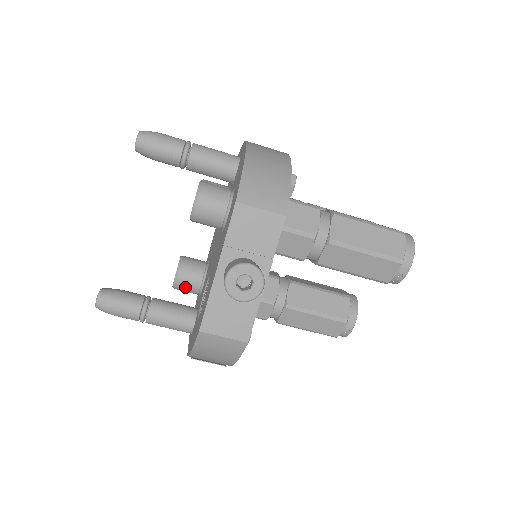
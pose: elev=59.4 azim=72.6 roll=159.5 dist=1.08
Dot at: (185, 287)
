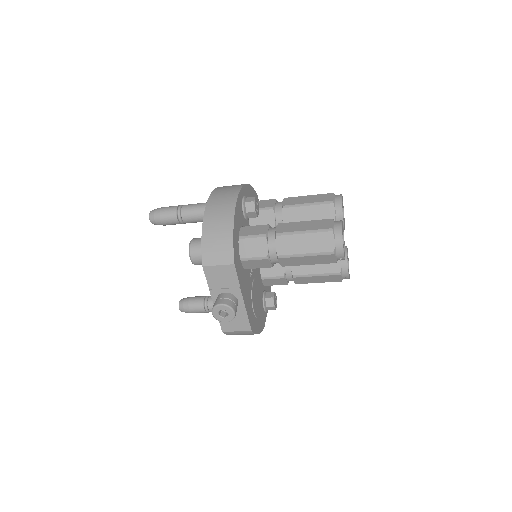
Dot at: occluded
